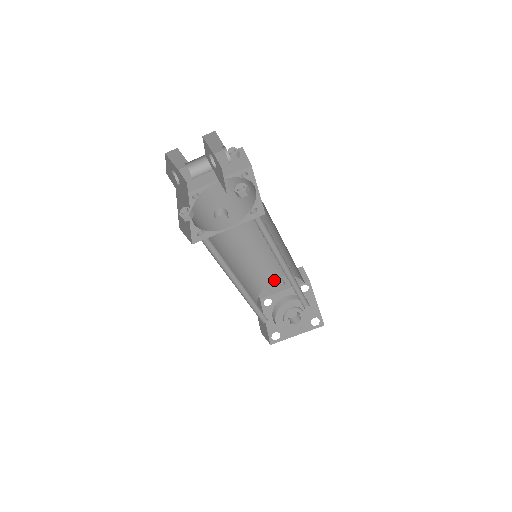
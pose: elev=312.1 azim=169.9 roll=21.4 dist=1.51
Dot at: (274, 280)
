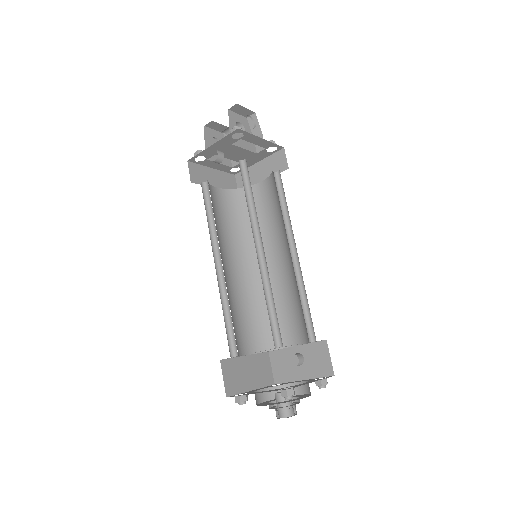
Dot at: (293, 353)
